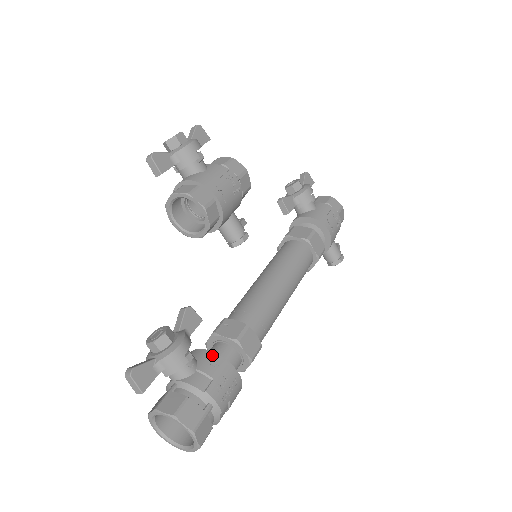
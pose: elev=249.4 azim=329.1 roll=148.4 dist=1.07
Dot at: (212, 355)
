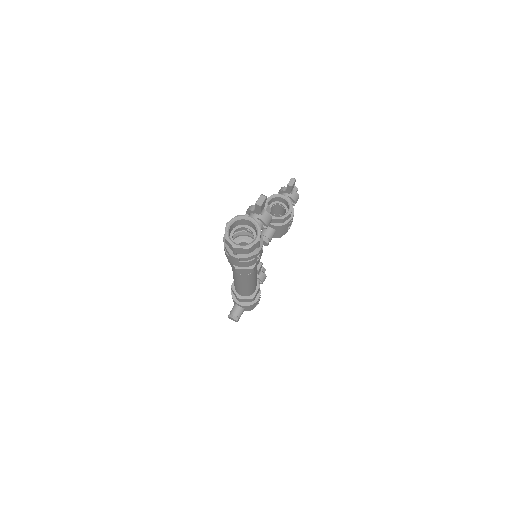
Dot at: occluded
